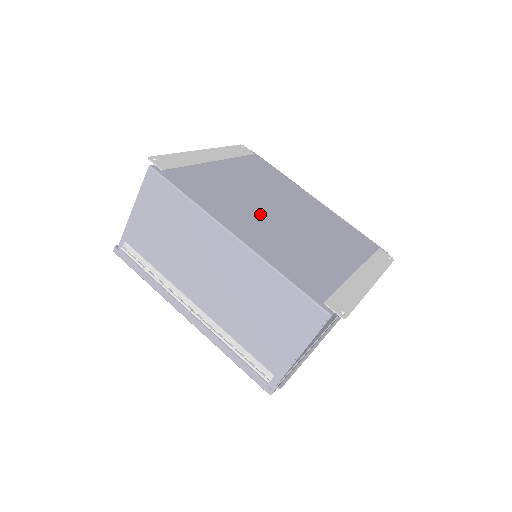
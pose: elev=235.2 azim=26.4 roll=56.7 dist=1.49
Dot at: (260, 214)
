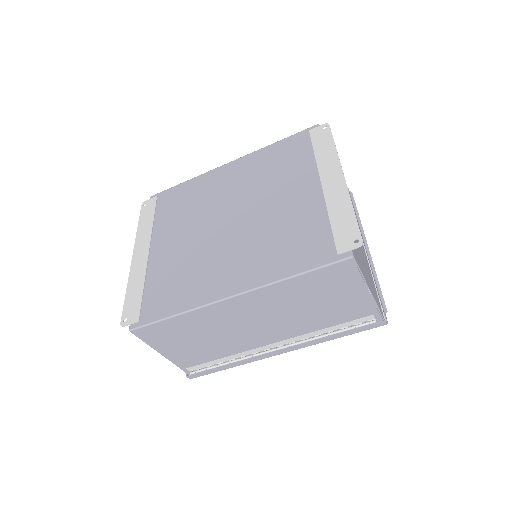
Dot at: (221, 247)
